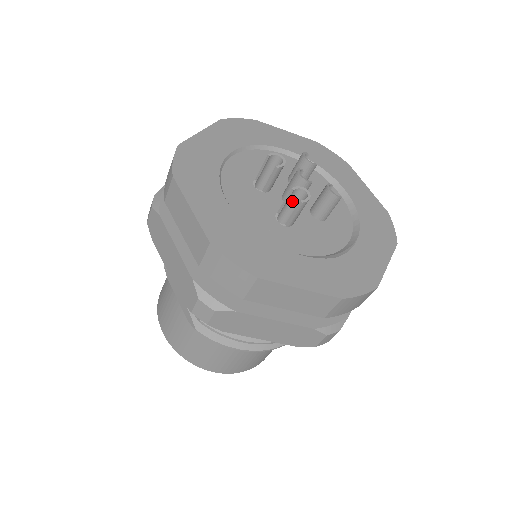
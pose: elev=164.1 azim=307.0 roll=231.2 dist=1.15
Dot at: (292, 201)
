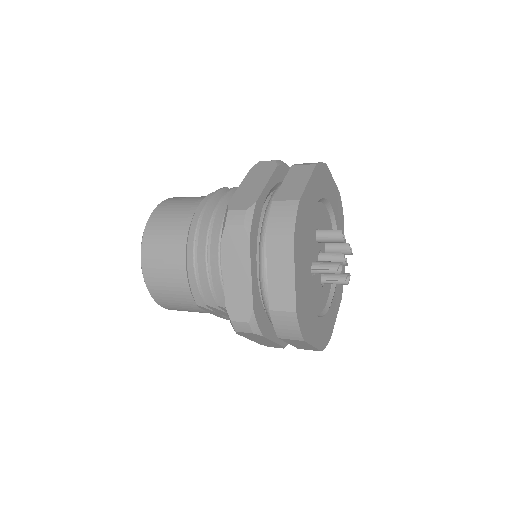
Dot at: (335, 276)
